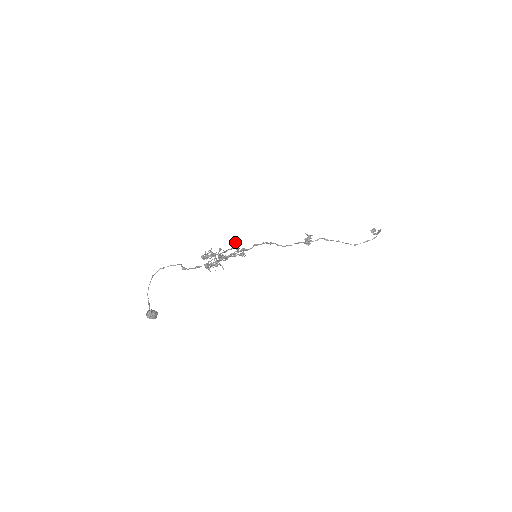
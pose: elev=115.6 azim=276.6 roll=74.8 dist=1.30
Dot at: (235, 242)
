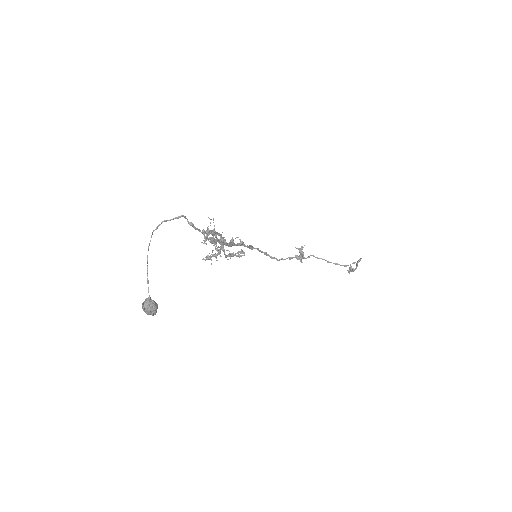
Dot at: occluded
